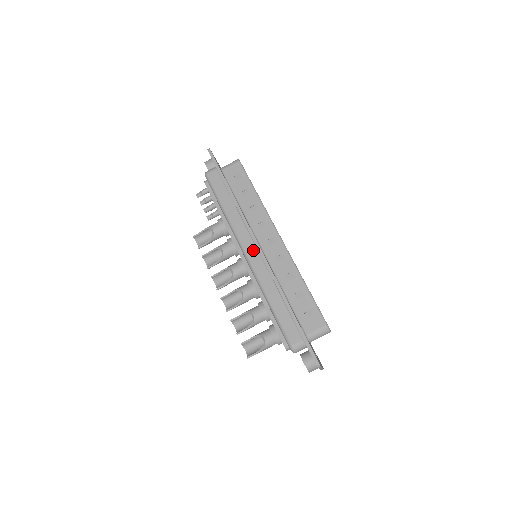
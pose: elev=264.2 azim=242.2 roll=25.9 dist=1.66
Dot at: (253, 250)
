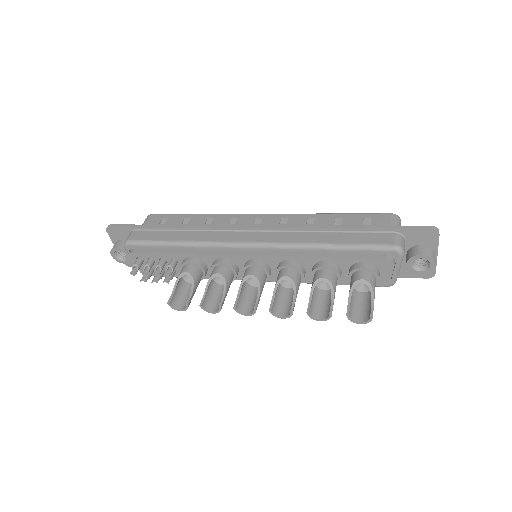
Dot at: (252, 235)
